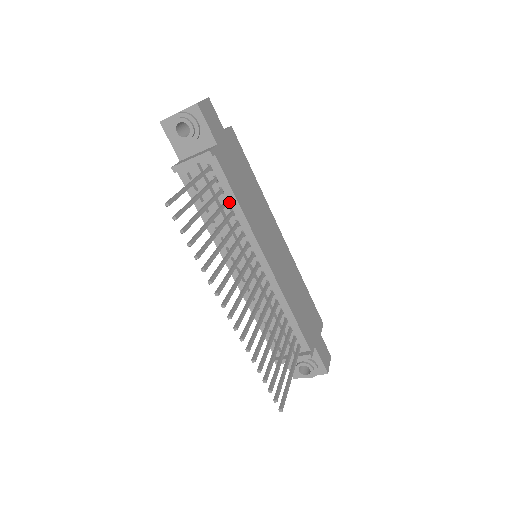
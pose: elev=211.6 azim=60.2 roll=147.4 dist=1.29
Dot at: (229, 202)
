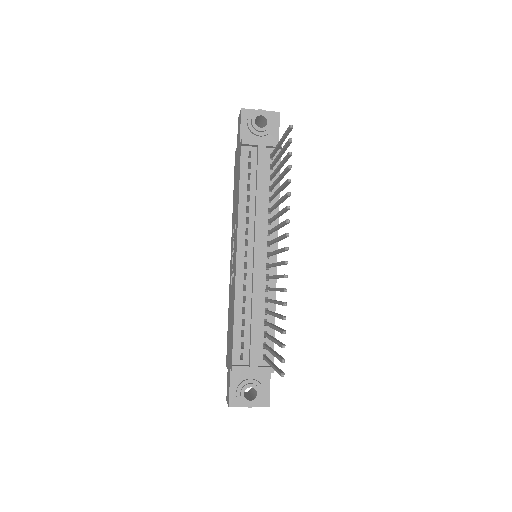
Dot at: (272, 190)
